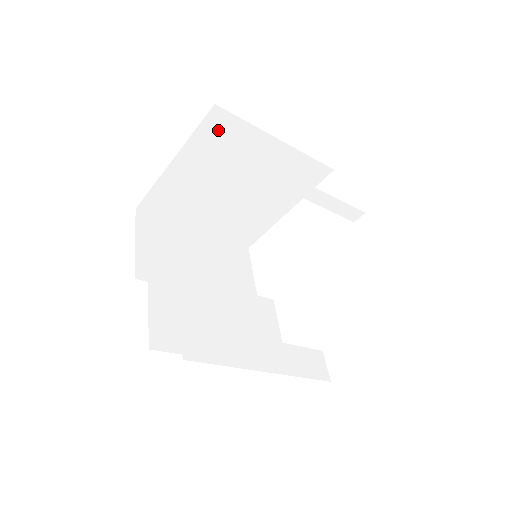
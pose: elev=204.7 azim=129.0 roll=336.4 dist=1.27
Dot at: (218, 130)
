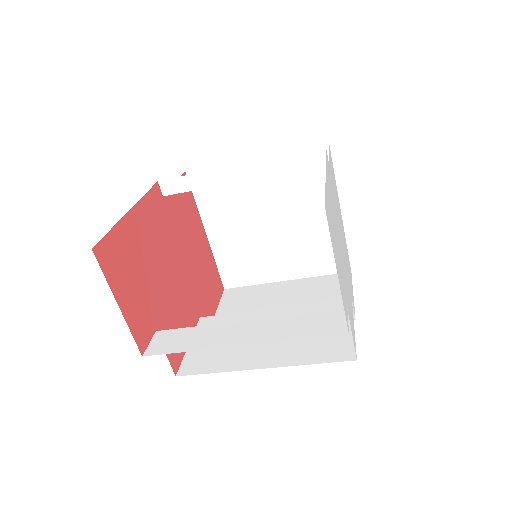
Dot at: occluded
